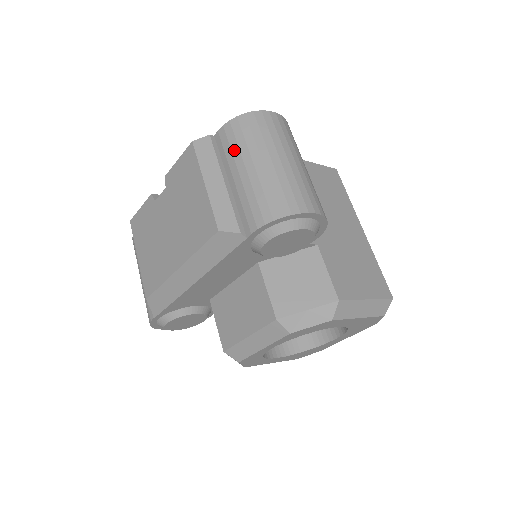
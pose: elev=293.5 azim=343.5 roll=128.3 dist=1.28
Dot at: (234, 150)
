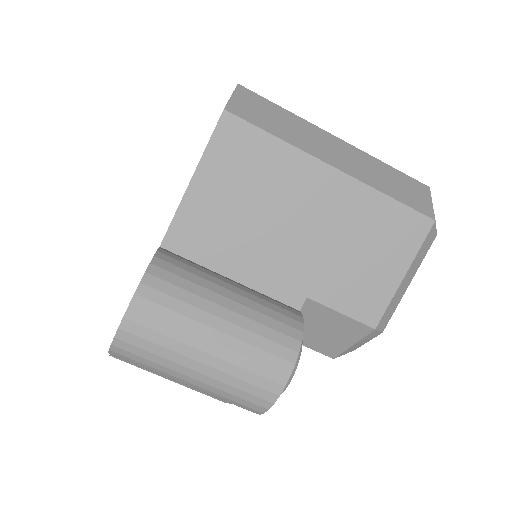
Dot at: occluded
